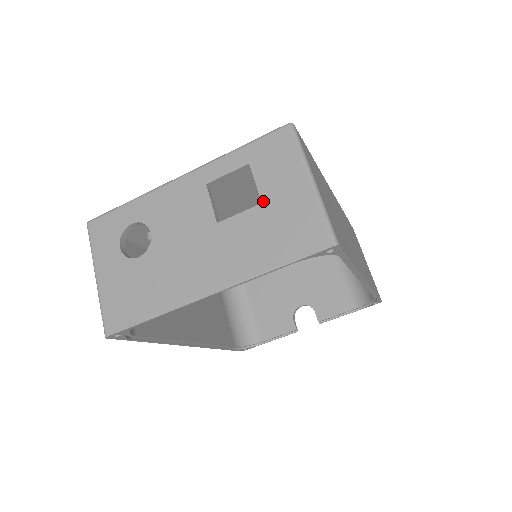
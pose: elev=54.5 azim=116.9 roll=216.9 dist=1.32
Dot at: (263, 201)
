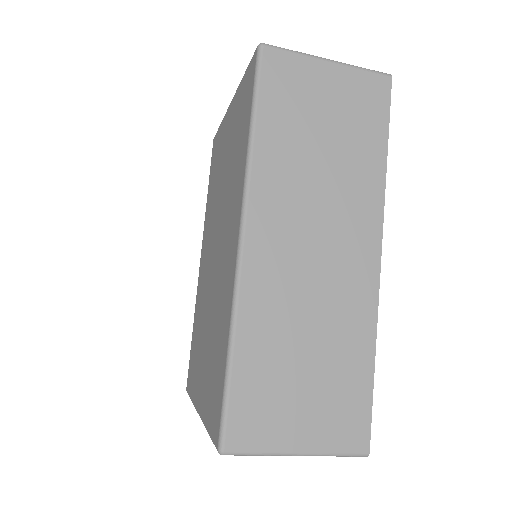
Dot at: occluded
